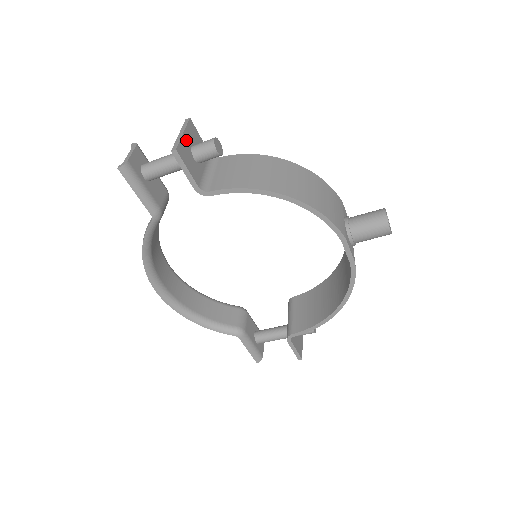
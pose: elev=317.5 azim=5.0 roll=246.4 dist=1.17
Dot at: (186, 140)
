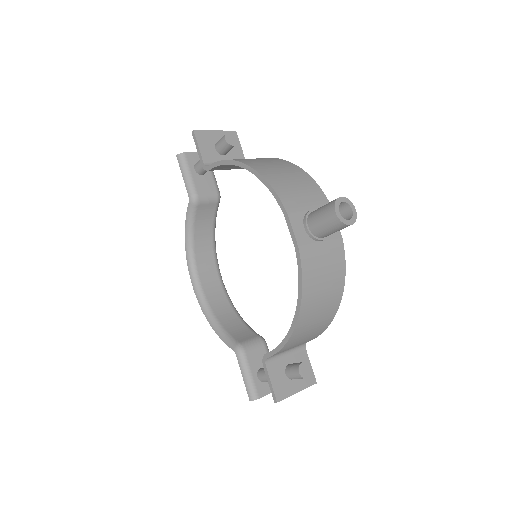
Dot at: (215, 135)
